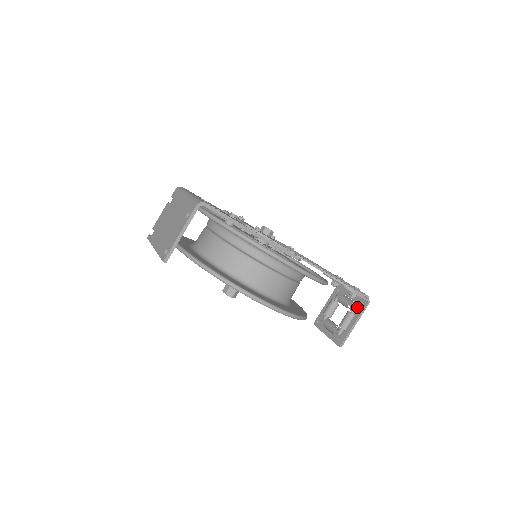
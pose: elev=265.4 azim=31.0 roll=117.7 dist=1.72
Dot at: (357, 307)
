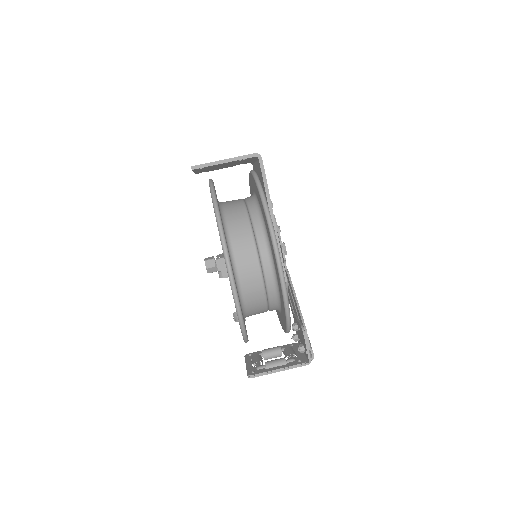
Dot at: (295, 360)
